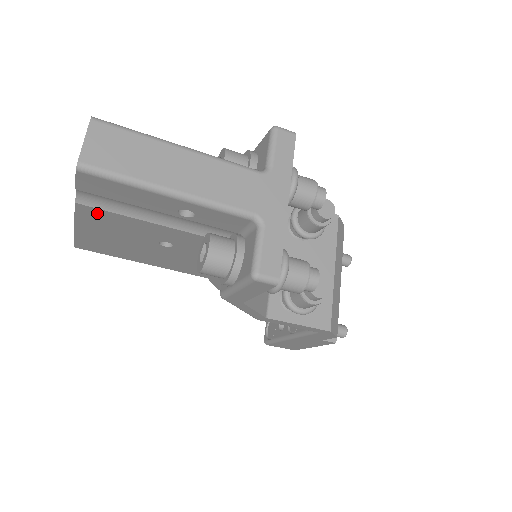
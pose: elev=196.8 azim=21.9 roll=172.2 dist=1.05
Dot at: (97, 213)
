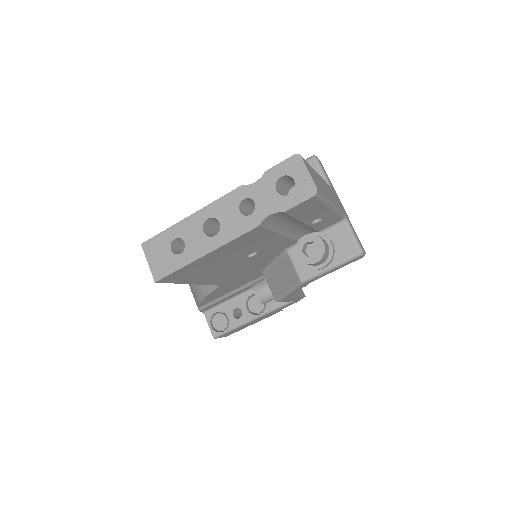
Dot at: (256, 233)
